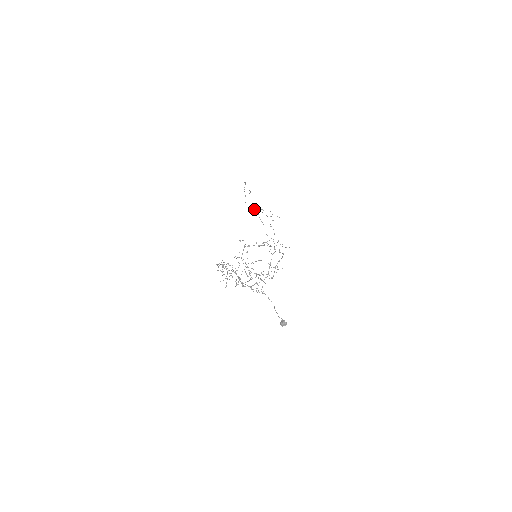
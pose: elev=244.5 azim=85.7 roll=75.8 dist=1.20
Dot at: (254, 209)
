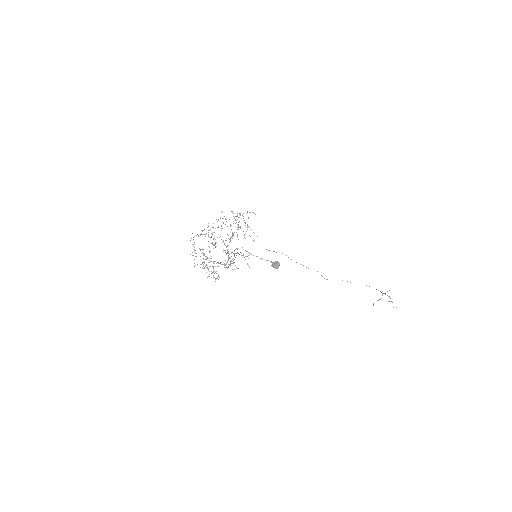
Dot at: occluded
